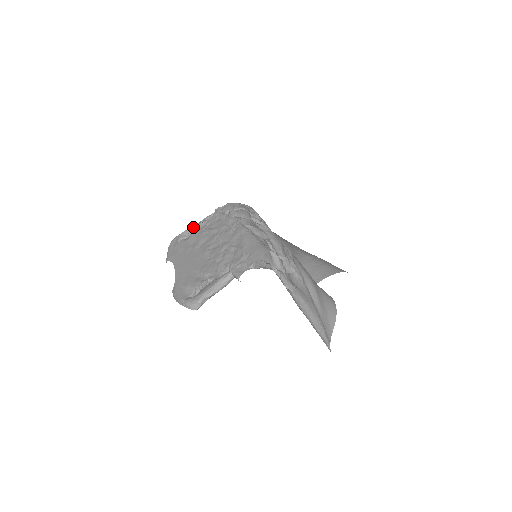
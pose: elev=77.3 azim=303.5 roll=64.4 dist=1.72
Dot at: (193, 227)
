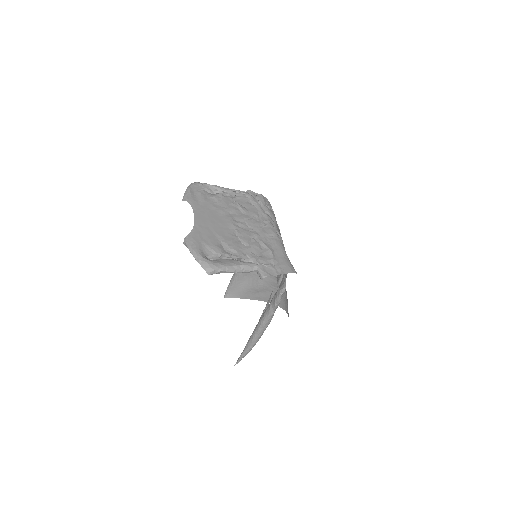
Dot at: (221, 188)
